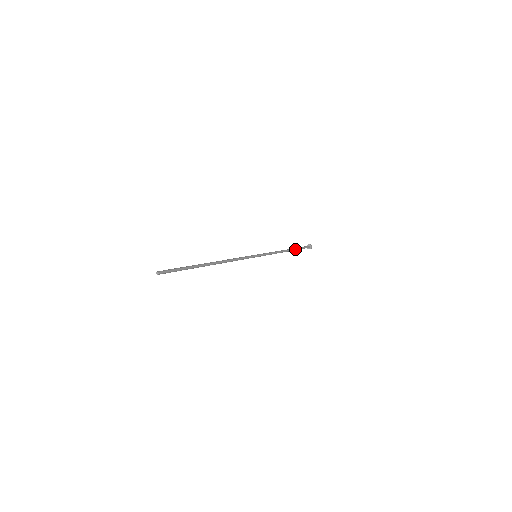
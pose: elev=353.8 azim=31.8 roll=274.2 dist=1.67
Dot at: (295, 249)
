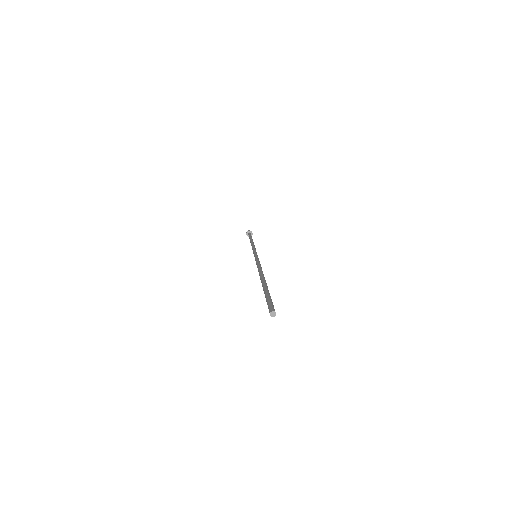
Dot at: occluded
